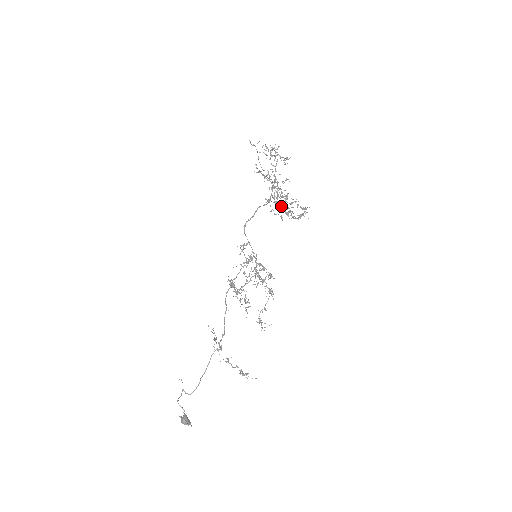
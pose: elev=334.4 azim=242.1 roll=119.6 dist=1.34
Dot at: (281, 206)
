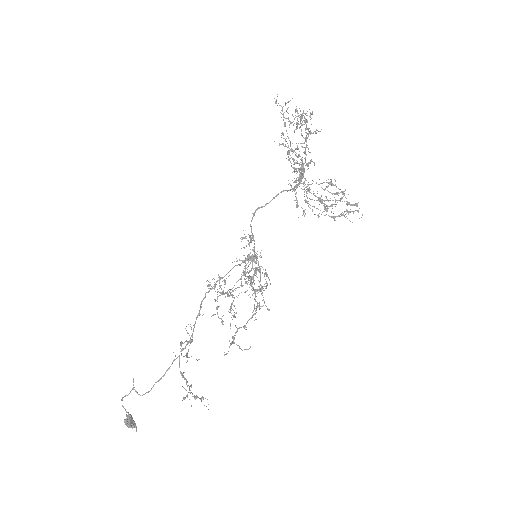
Dot at: (315, 195)
